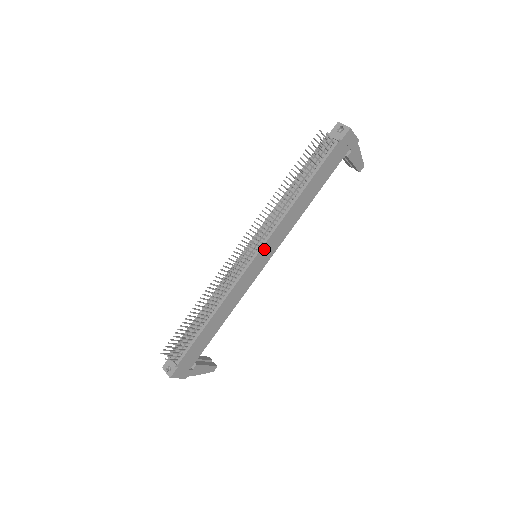
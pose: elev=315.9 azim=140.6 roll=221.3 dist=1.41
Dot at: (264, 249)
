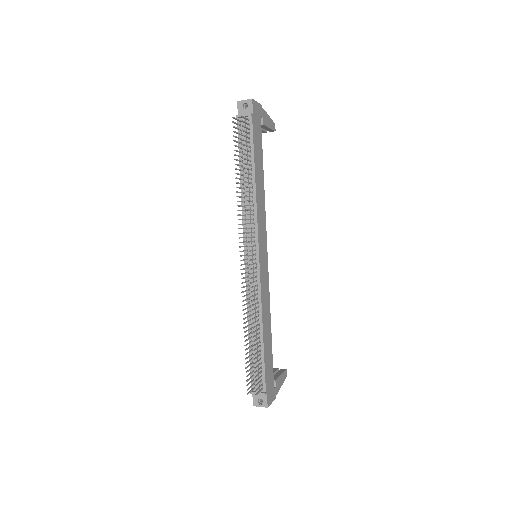
Dot at: (260, 245)
